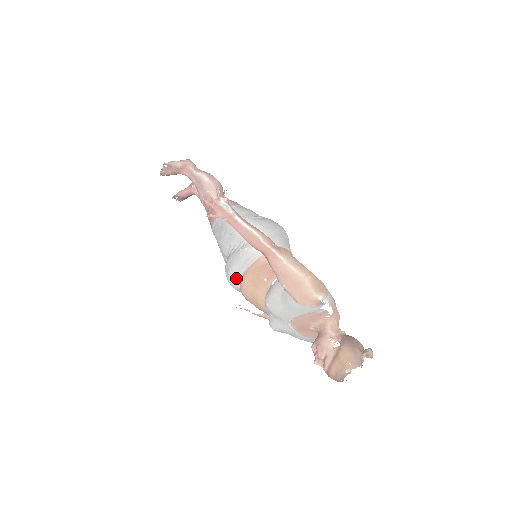
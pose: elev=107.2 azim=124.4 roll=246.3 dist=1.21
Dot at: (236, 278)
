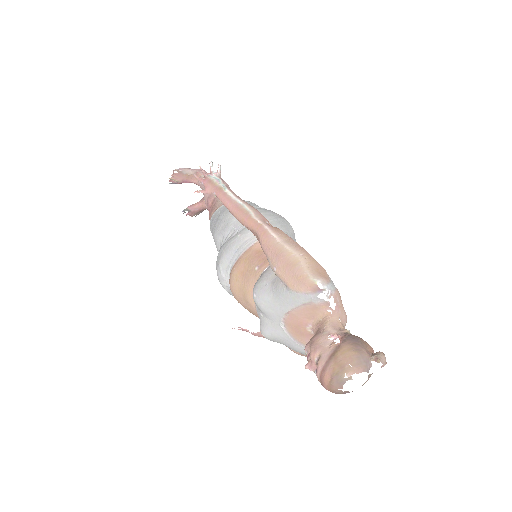
Dot at: (226, 272)
